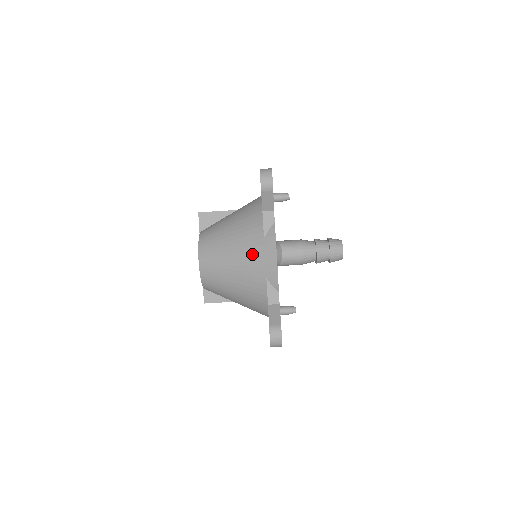
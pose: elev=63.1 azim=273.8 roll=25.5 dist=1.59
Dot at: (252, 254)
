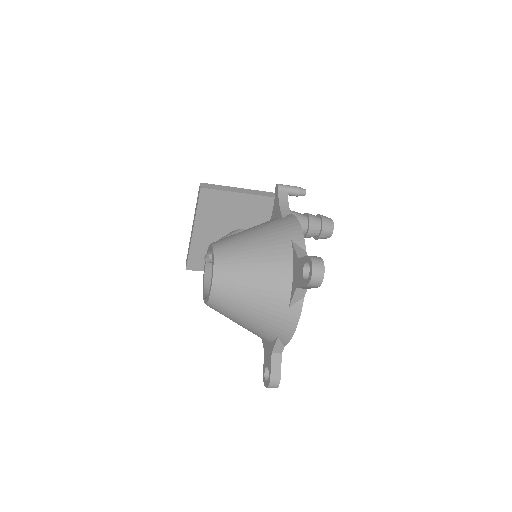
Dot at: (271, 316)
